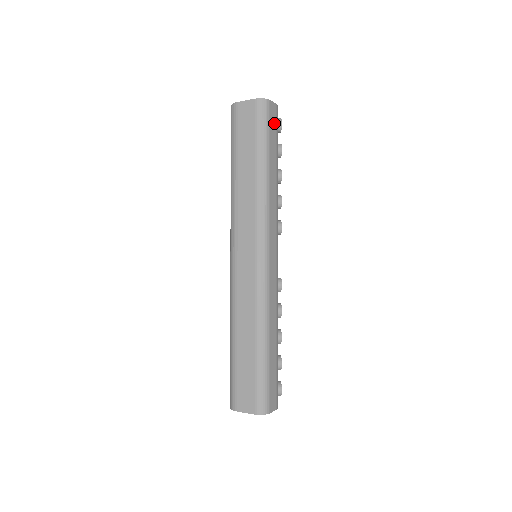
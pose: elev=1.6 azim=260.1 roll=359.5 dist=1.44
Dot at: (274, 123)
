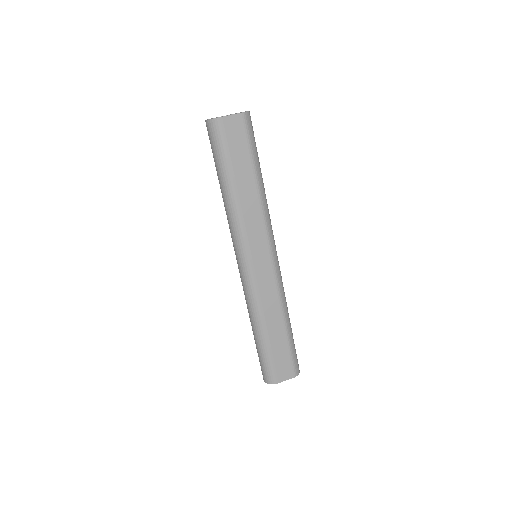
Dot at: occluded
